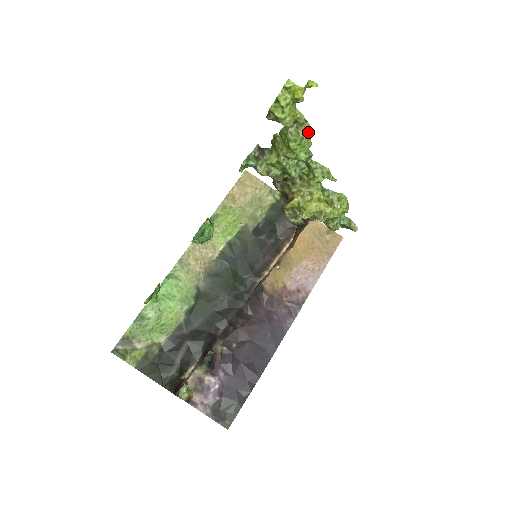
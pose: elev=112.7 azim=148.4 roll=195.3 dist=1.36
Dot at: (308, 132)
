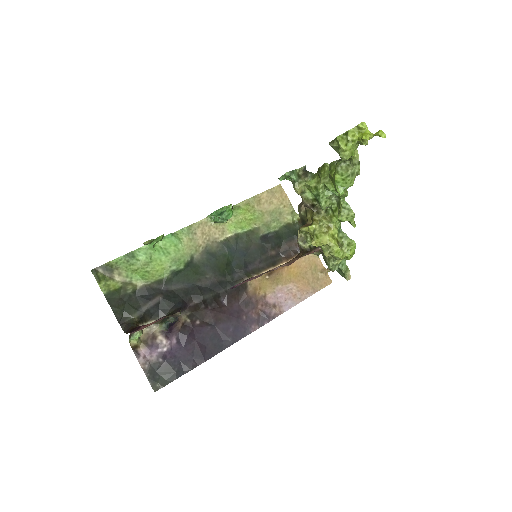
Dot at: (356, 173)
